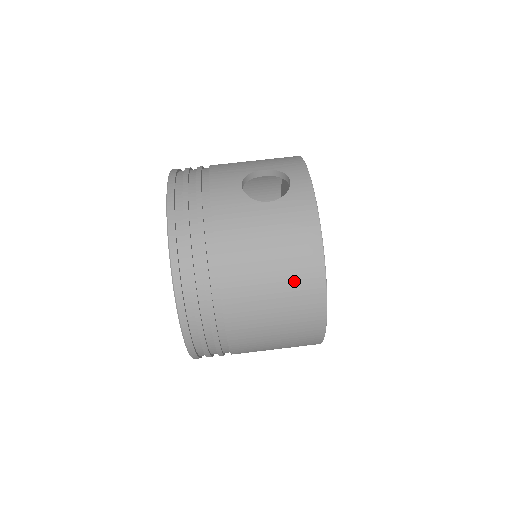
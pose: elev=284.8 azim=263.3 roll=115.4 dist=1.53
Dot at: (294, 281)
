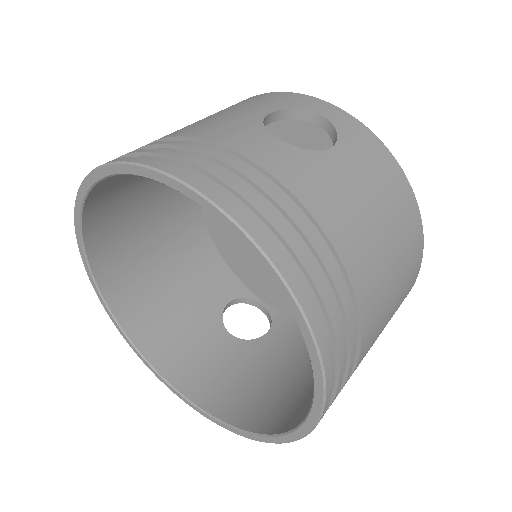
Dot at: (405, 241)
